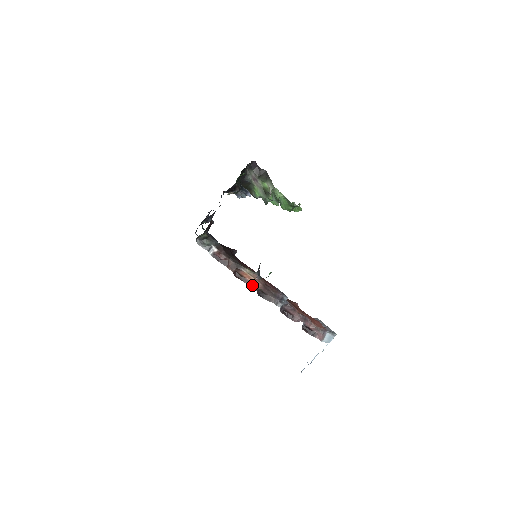
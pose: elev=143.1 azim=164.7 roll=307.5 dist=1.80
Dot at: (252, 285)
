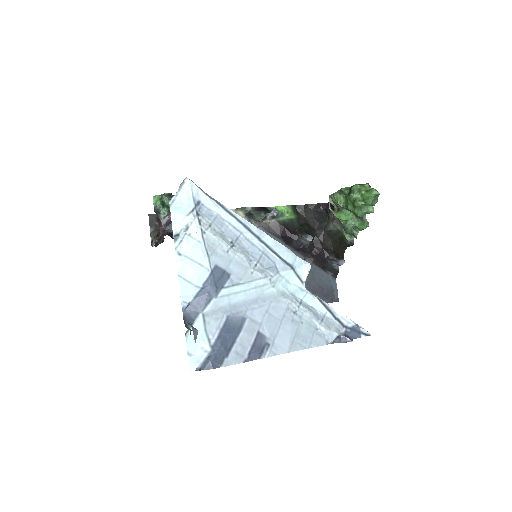
Dot at: occluded
